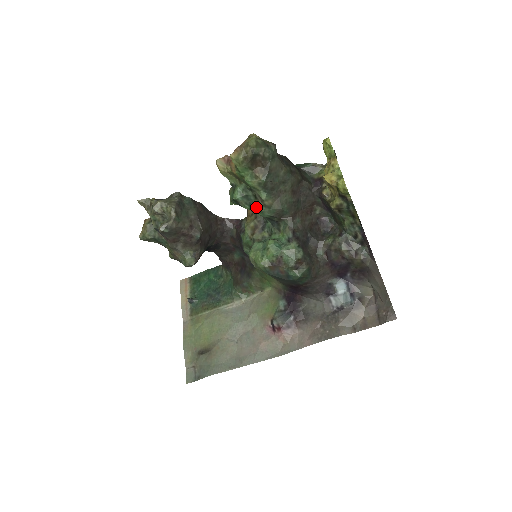
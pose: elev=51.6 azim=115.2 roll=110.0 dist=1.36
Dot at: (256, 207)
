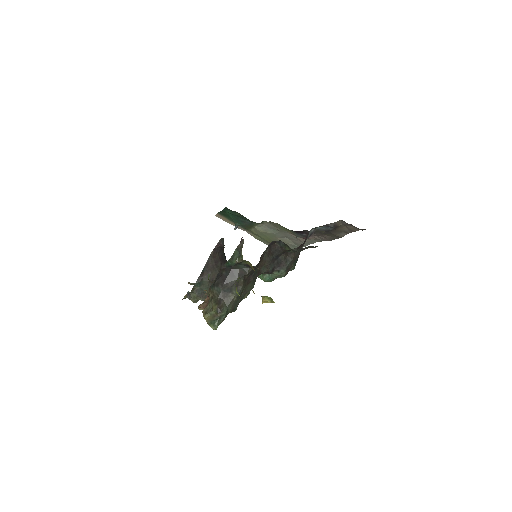
Dot at: occluded
